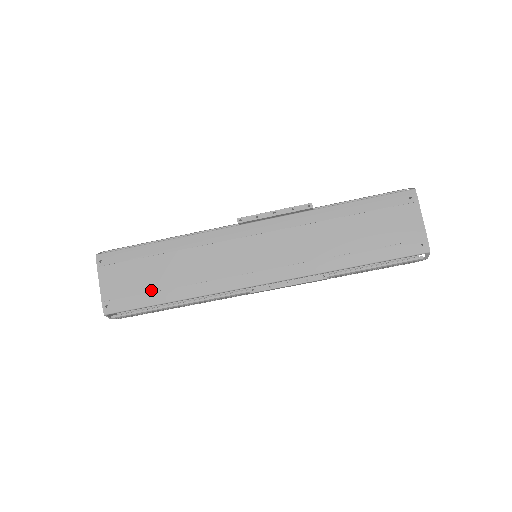
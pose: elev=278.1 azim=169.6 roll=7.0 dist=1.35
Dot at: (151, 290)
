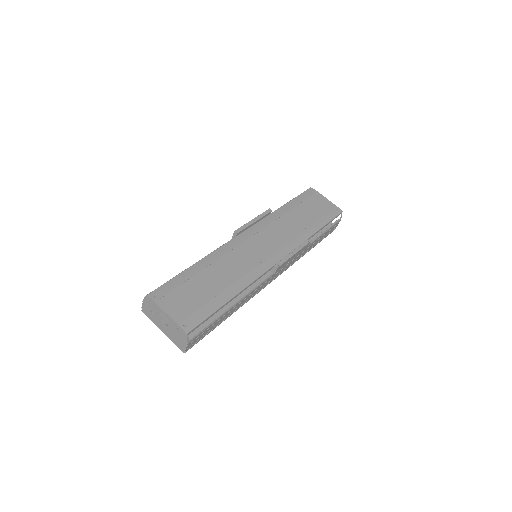
Dot at: (211, 297)
